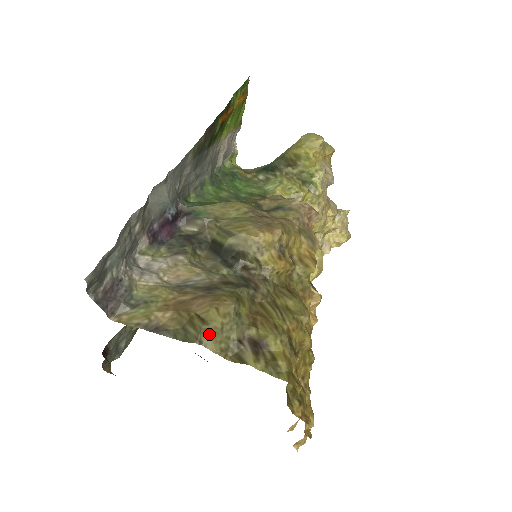
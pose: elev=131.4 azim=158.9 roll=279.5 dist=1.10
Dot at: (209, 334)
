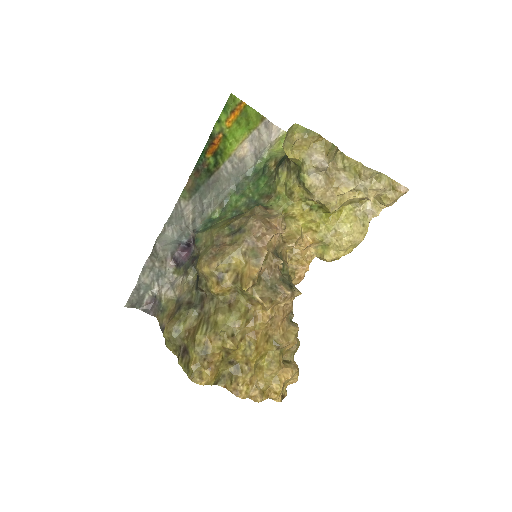
Dot at: (167, 341)
